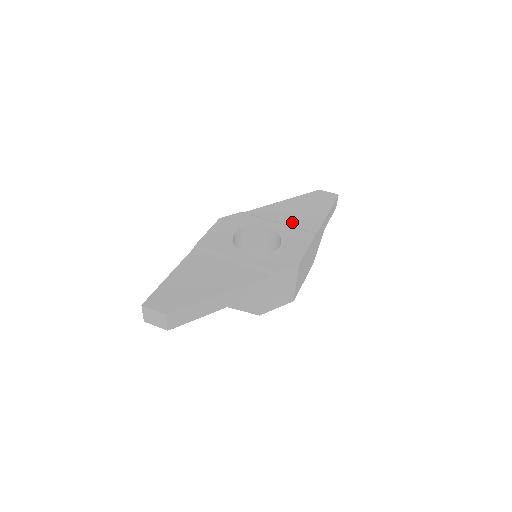
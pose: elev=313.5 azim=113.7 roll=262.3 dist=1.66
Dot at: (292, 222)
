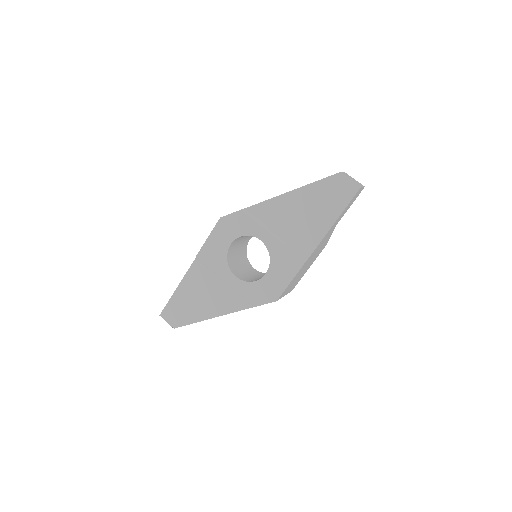
Dot at: (289, 235)
